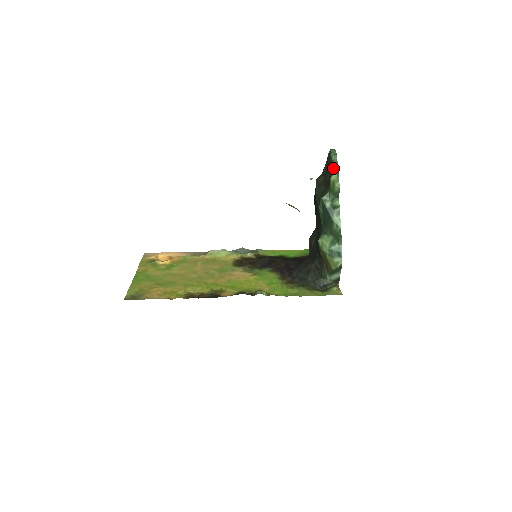
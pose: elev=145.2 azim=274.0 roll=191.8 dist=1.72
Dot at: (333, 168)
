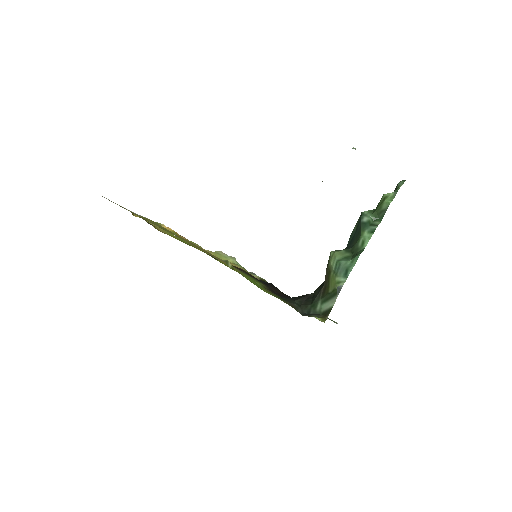
Dot at: occluded
